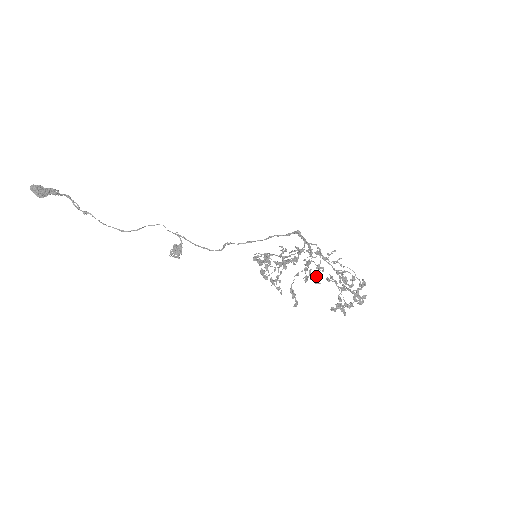
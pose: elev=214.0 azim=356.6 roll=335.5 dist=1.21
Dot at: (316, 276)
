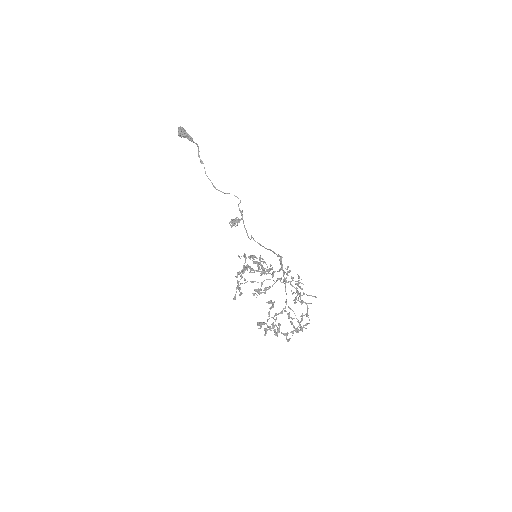
Dot at: occluded
